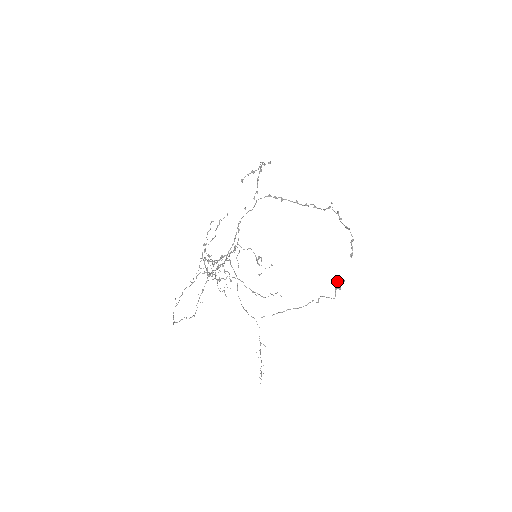
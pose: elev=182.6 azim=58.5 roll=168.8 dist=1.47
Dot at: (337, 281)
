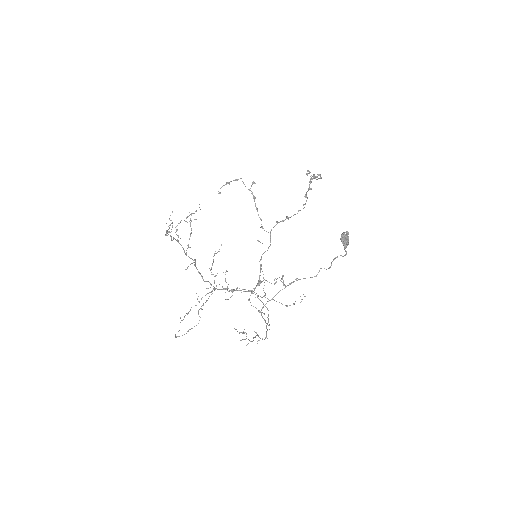
Dot at: occluded
